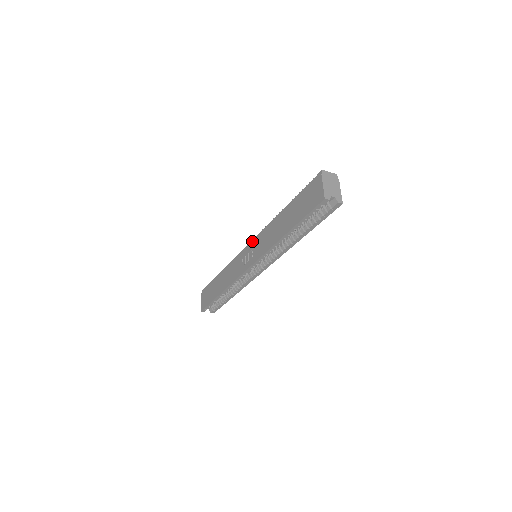
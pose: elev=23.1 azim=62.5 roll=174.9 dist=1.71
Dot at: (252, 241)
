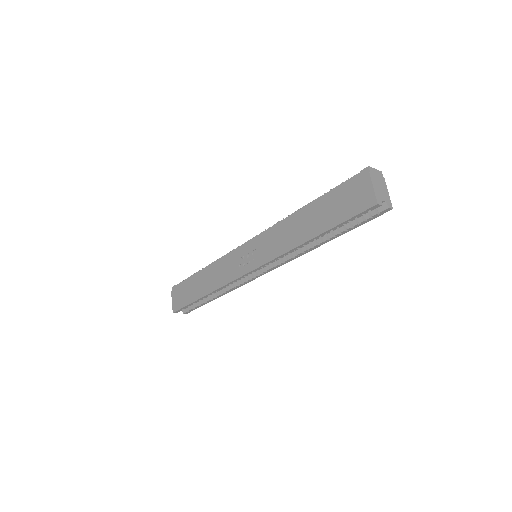
Dot at: (253, 239)
